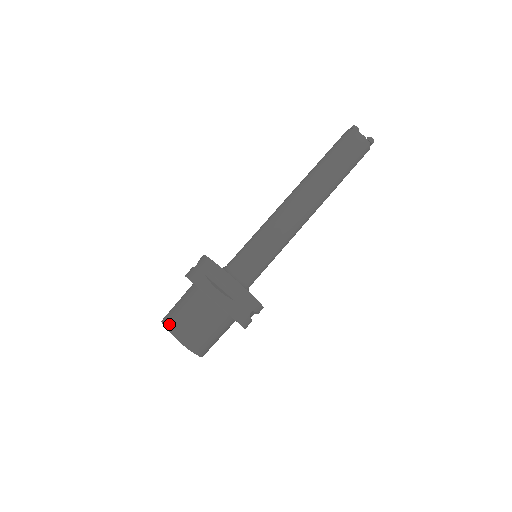
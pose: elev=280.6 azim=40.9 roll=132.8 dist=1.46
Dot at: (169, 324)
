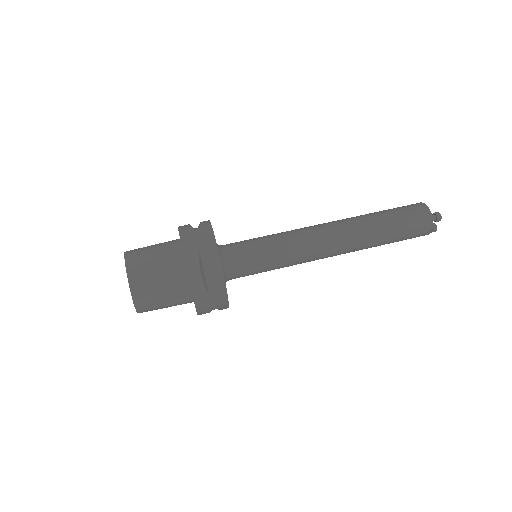
Dot at: occluded
